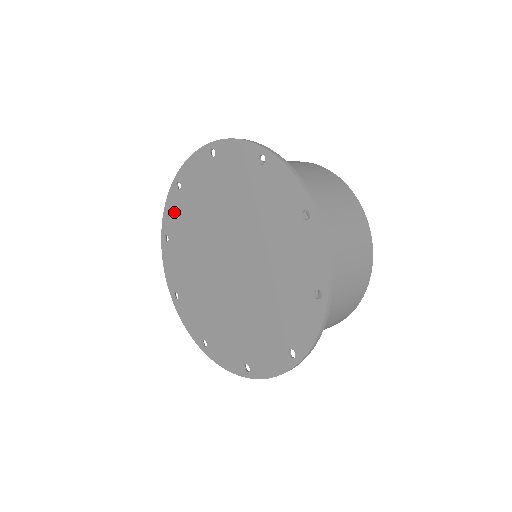
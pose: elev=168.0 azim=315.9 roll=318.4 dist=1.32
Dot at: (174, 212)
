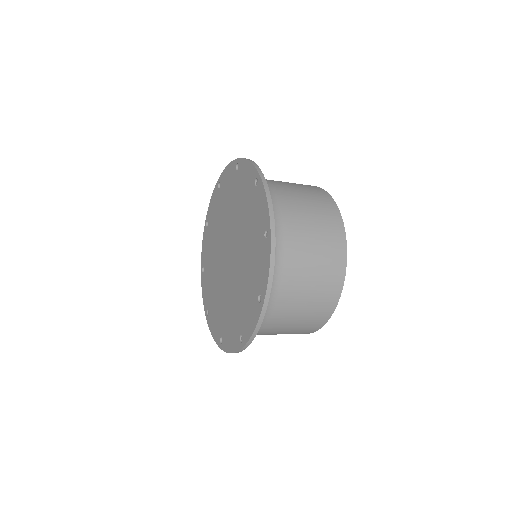
Dot at: (205, 288)
